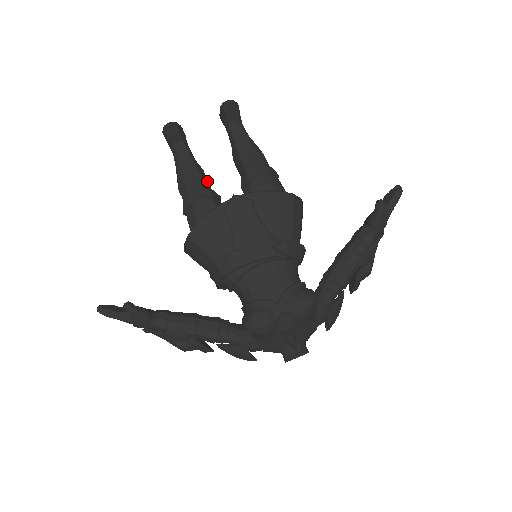
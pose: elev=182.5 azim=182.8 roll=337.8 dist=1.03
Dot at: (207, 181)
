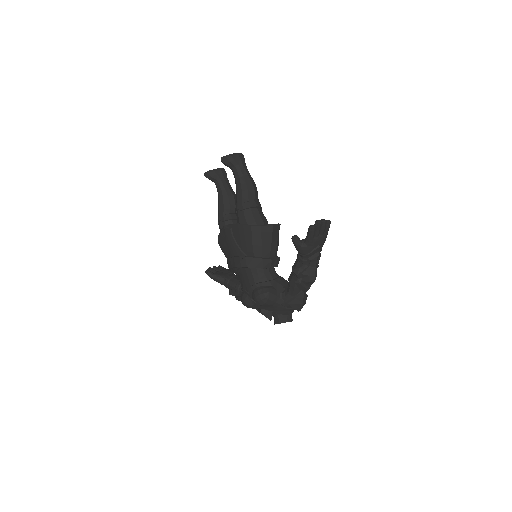
Dot at: (231, 205)
